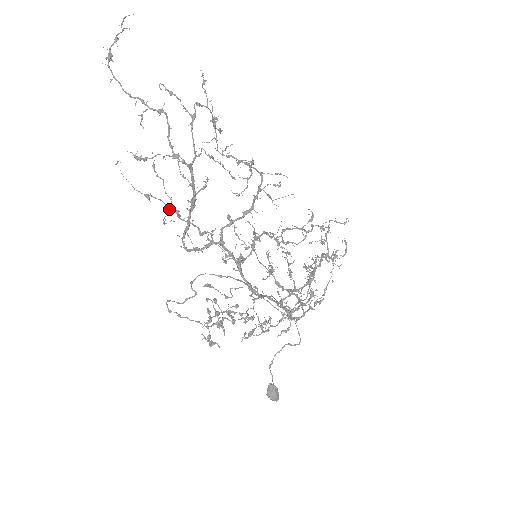
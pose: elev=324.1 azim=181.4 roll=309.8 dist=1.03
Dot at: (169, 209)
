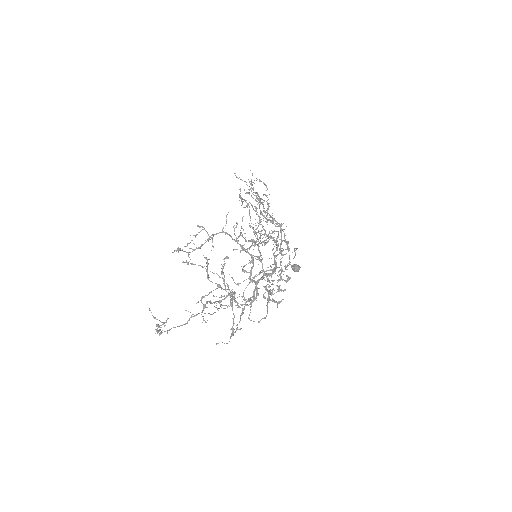
Dot at: occluded
